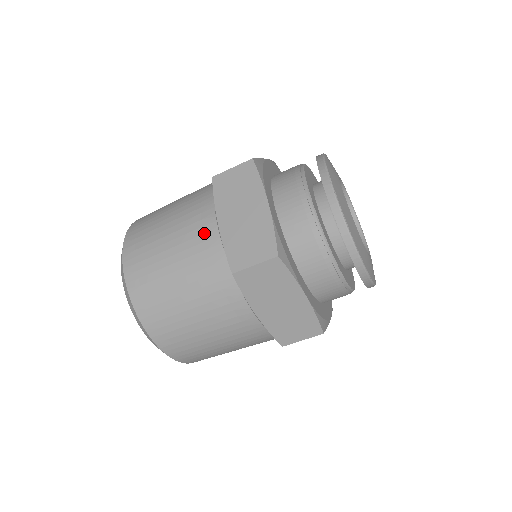
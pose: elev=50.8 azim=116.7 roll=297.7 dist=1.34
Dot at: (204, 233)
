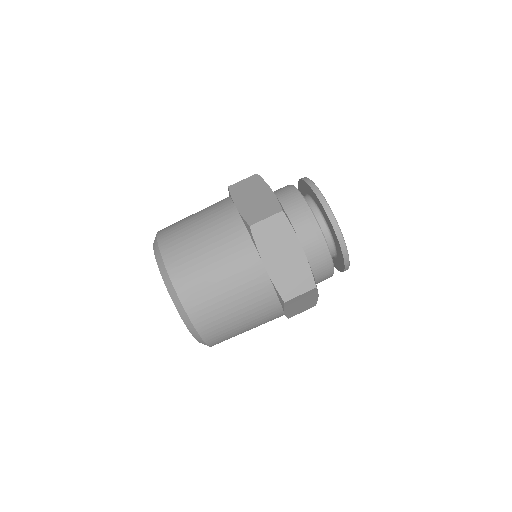
Dot at: occluded
